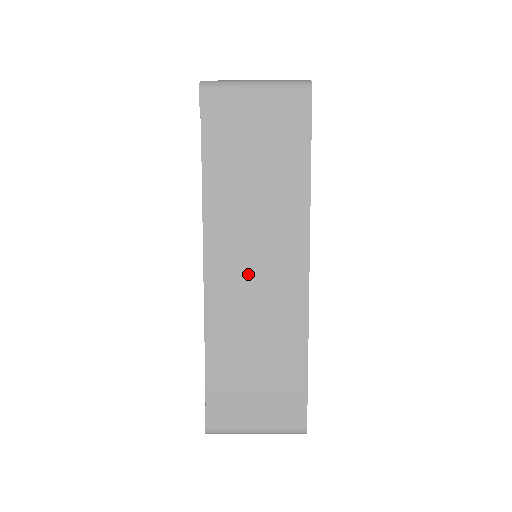
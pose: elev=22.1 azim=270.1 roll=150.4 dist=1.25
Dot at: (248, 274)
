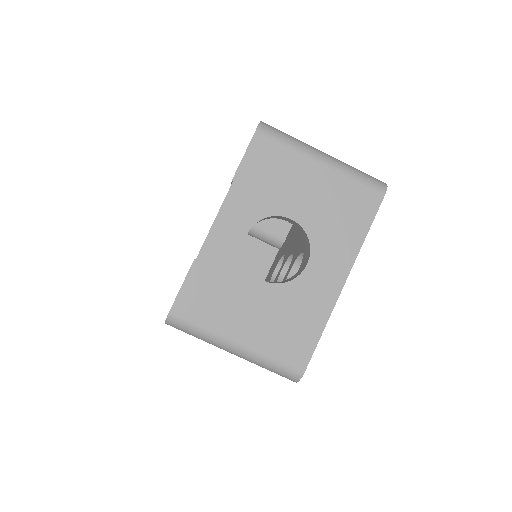
Dot at: occluded
